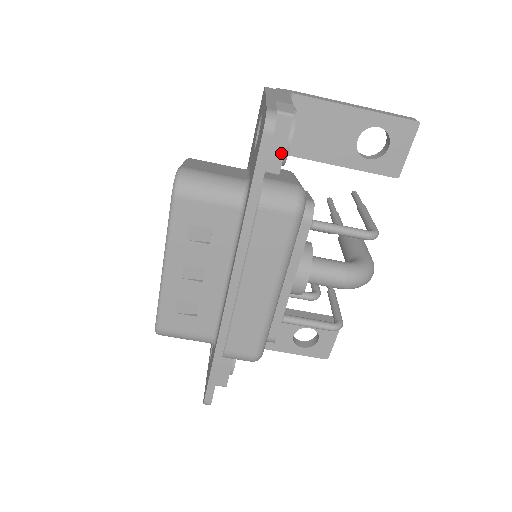
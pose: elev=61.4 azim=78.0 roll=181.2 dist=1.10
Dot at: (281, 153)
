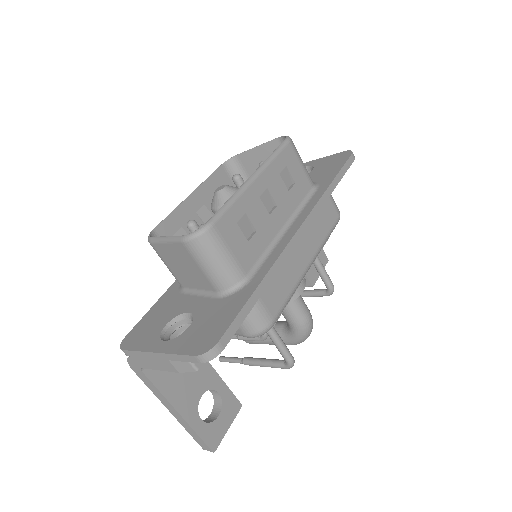
Dot at: occluded
